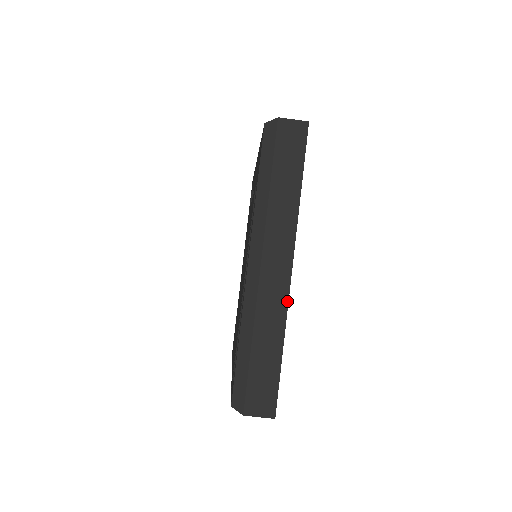
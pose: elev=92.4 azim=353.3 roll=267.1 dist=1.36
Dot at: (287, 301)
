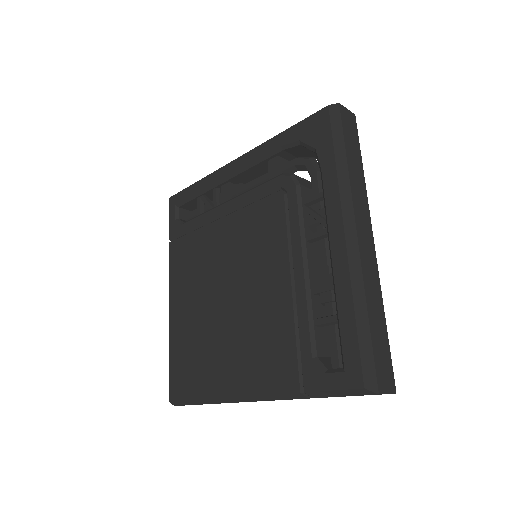
Dot at: (378, 271)
